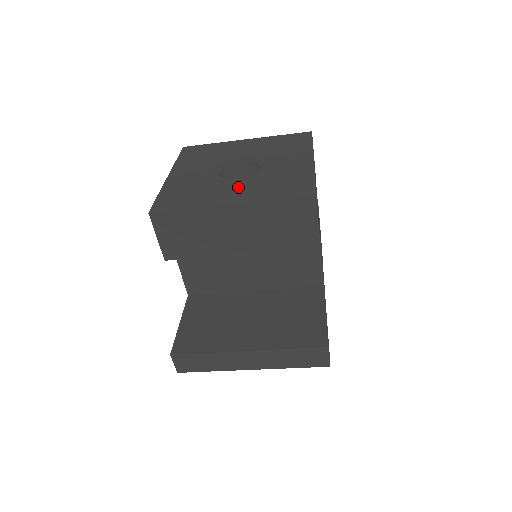
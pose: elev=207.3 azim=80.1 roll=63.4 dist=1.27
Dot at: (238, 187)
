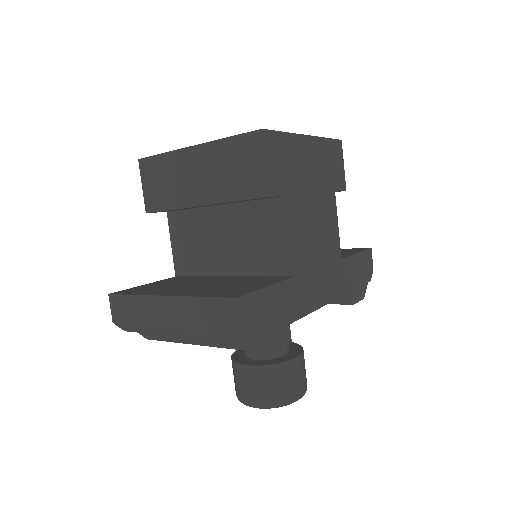
Dot at: occluded
